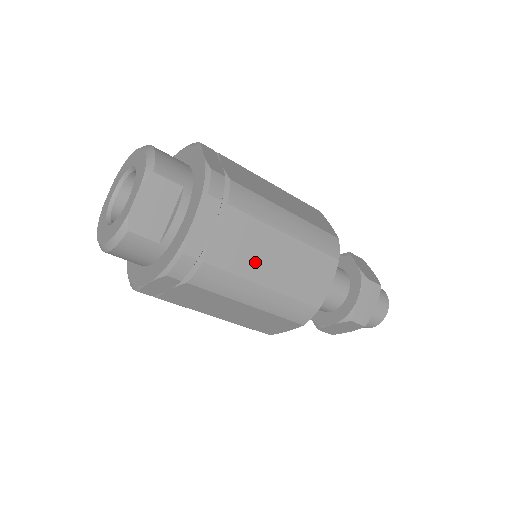
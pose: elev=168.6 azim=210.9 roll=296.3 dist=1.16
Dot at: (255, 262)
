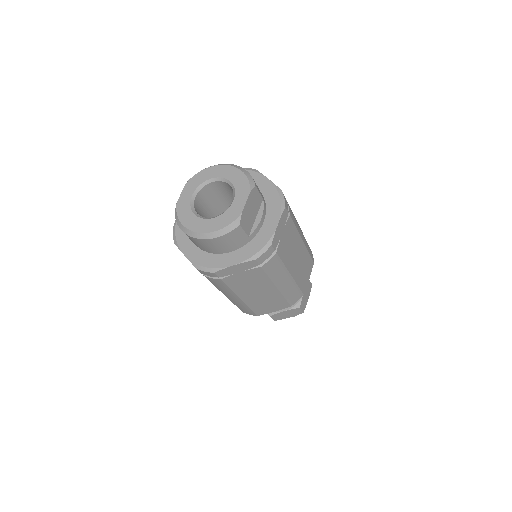
Dot at: (291, 257)
